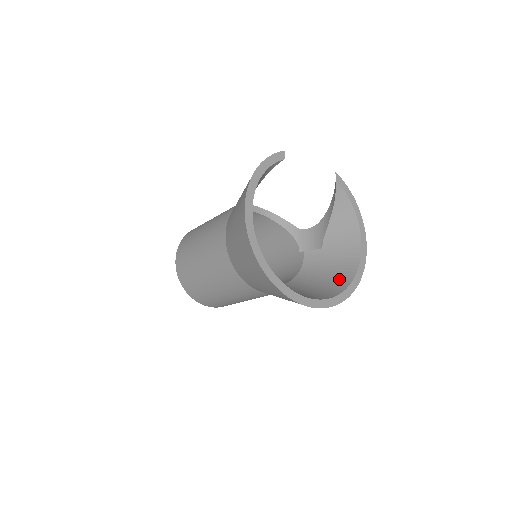
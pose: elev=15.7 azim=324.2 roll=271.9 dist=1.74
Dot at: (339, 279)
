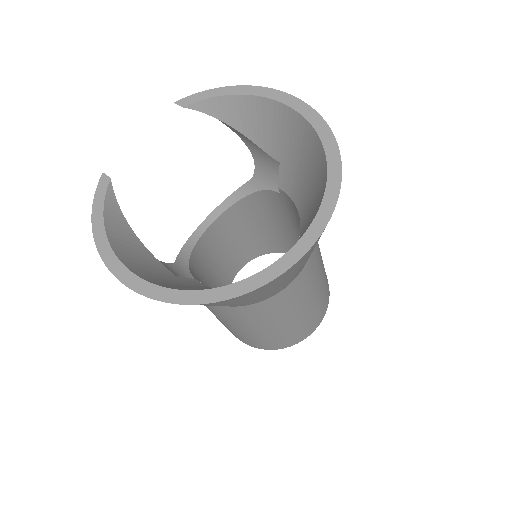
Dot at: (317, 167)
